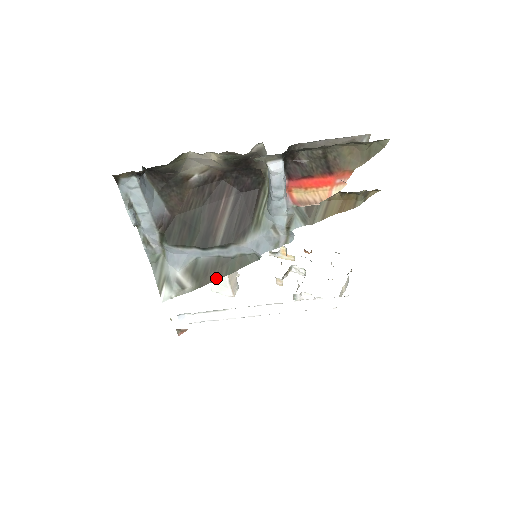
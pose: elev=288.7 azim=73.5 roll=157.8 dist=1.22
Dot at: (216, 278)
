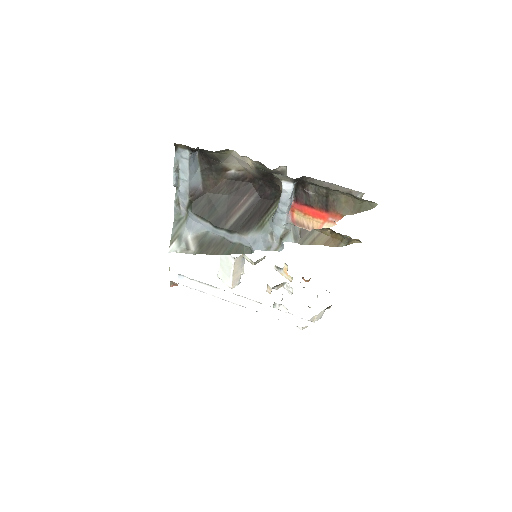
Dot at: (214, 253)
